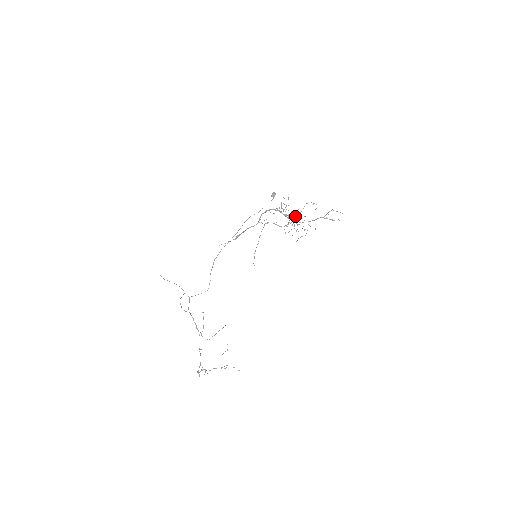
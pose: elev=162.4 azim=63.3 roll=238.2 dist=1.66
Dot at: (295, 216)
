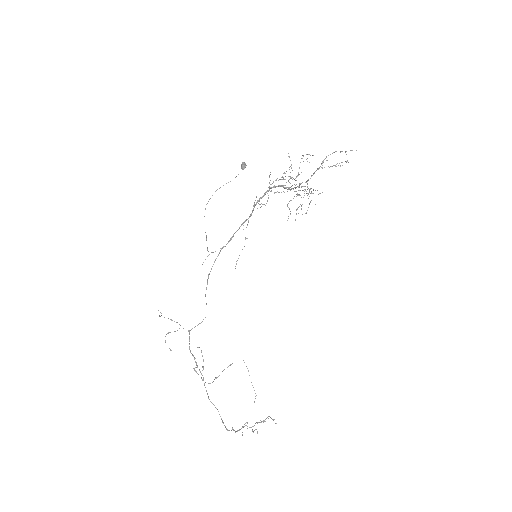
Dot at: (273, 182)
